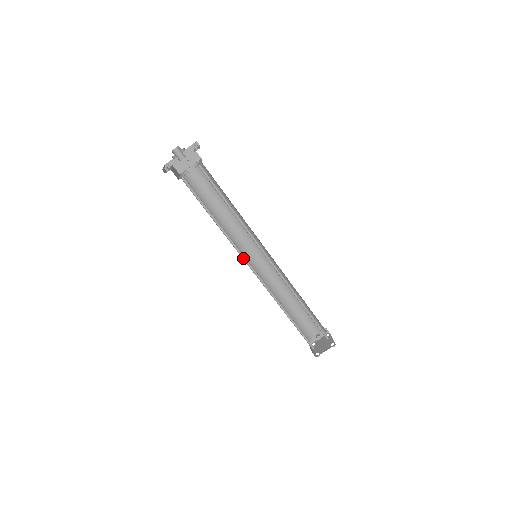
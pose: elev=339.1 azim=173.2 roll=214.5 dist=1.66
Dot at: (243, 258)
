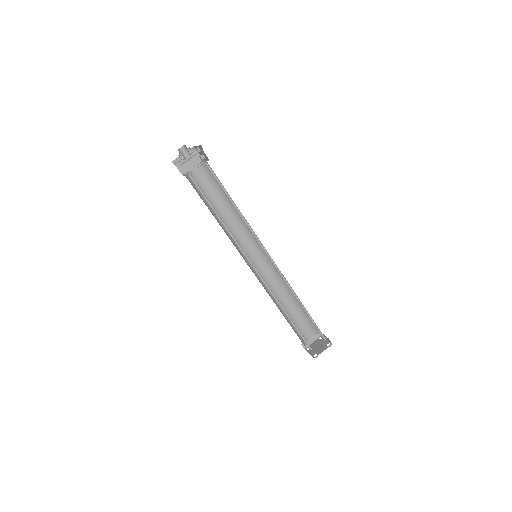
Dot at: occluded
